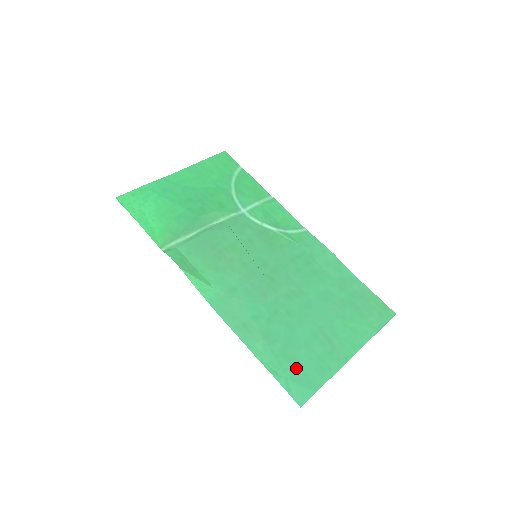
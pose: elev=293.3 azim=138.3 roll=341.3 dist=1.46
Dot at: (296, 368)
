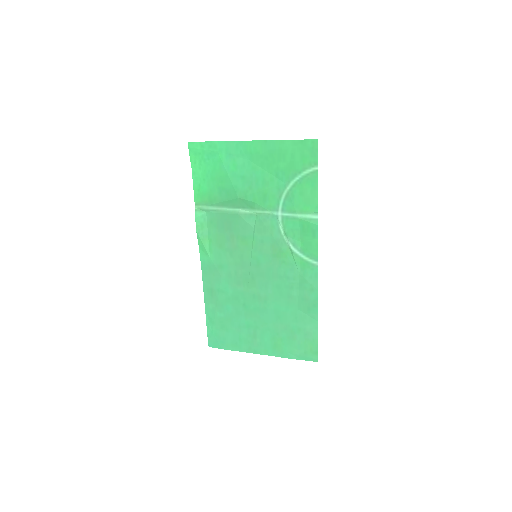
Dot at: (222, 332)
